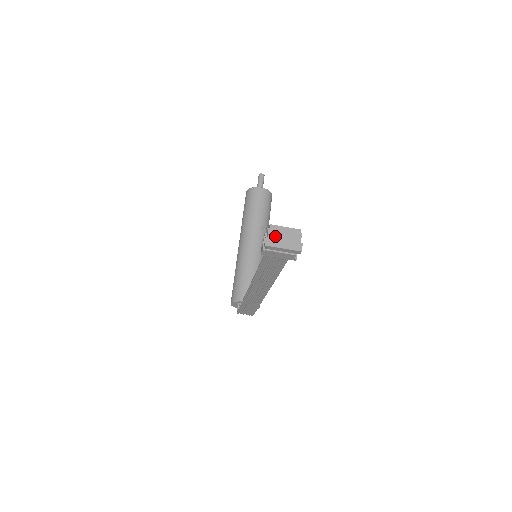
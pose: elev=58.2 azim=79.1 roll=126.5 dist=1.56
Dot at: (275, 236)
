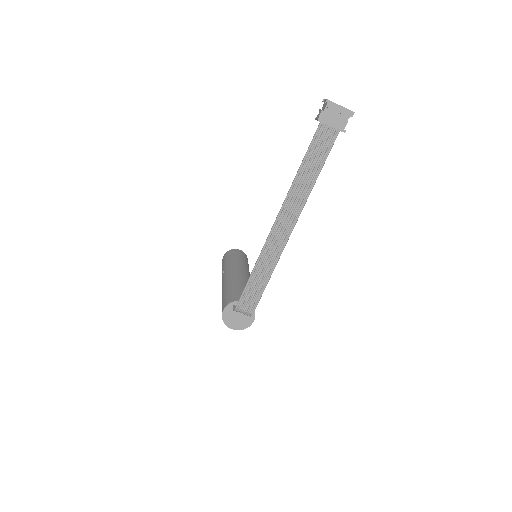
Dot at: occluded
